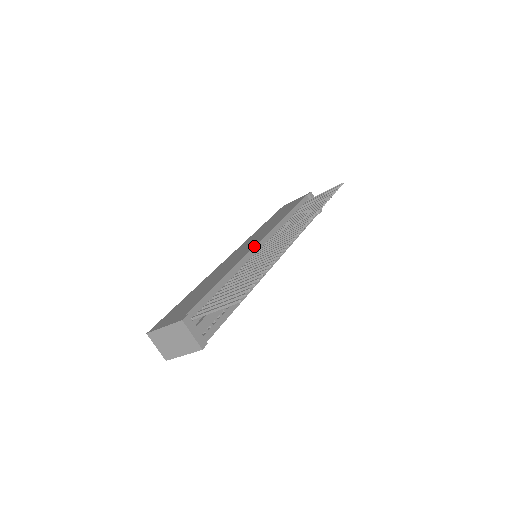
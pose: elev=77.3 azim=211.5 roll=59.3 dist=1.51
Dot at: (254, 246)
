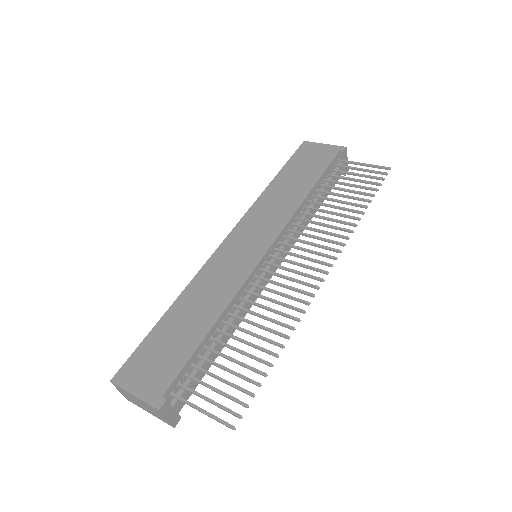
Dot at: (259, 261)
